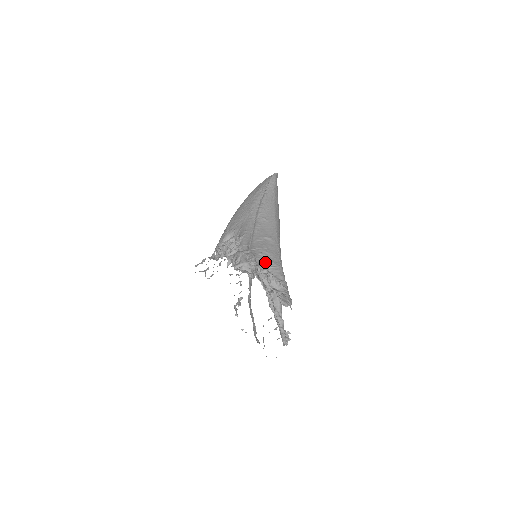
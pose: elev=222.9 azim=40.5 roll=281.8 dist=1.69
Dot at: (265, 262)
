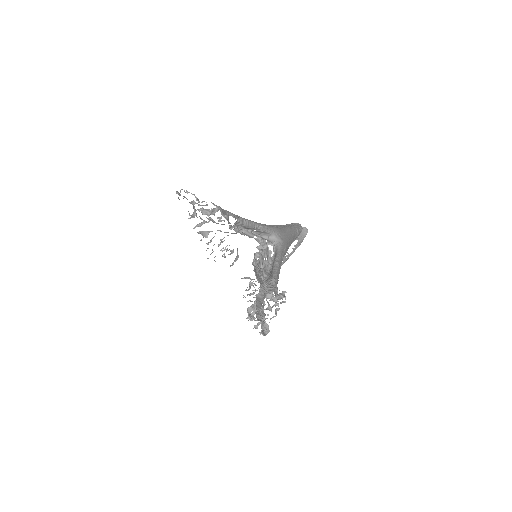
Dot at: occluded
